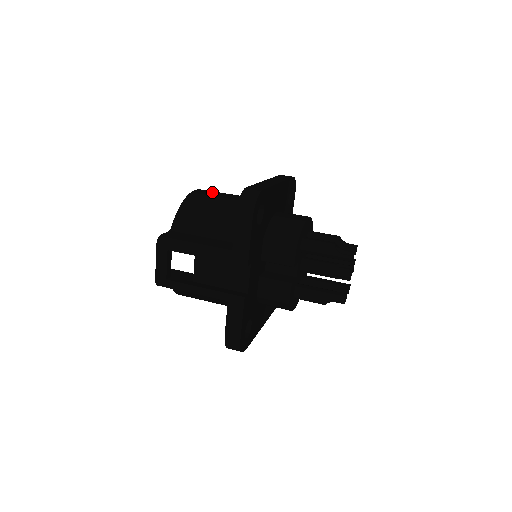
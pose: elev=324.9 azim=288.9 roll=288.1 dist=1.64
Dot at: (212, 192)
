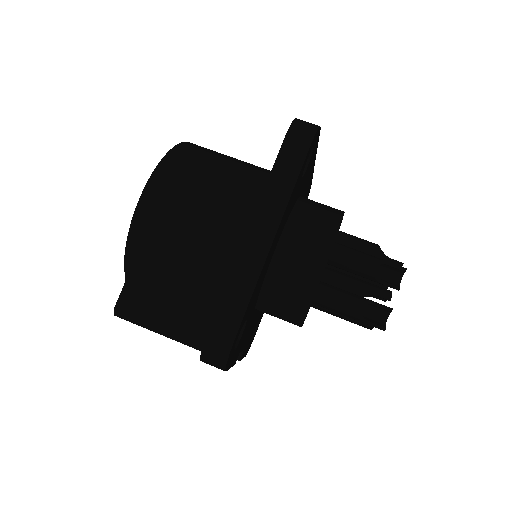
Dot at: (167, 207)
